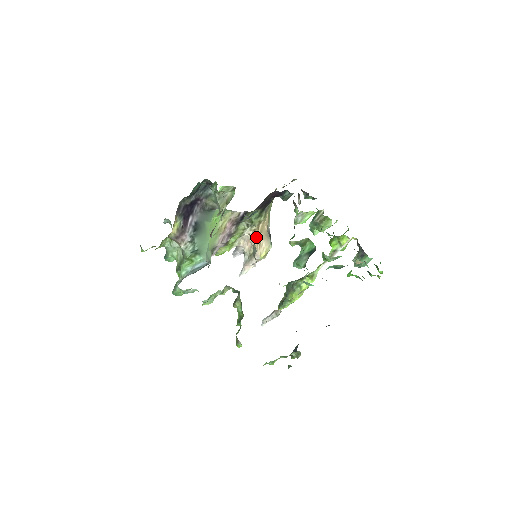
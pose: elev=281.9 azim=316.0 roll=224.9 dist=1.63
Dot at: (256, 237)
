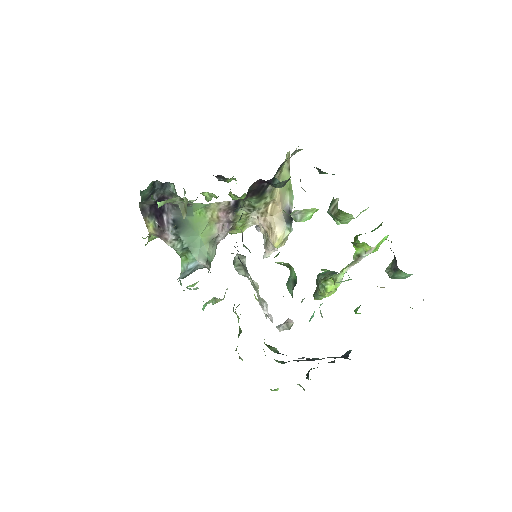
Dot at: (266, 221)
